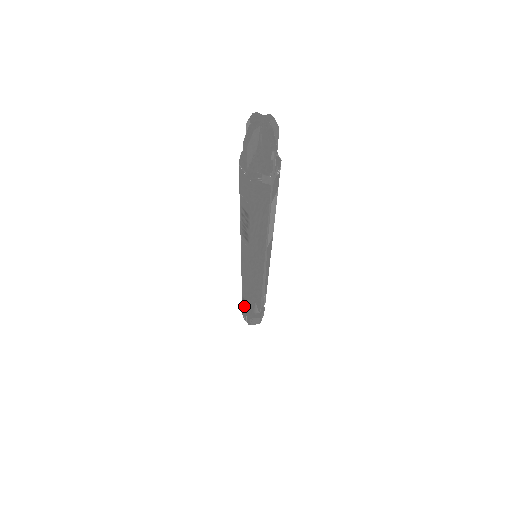
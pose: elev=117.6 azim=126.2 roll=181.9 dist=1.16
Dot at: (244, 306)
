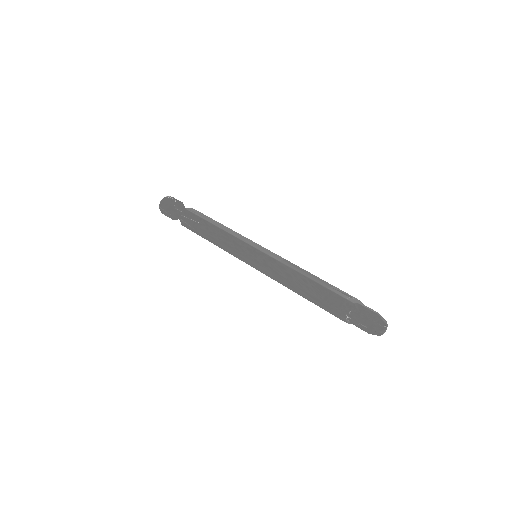
Dot at: occluded
